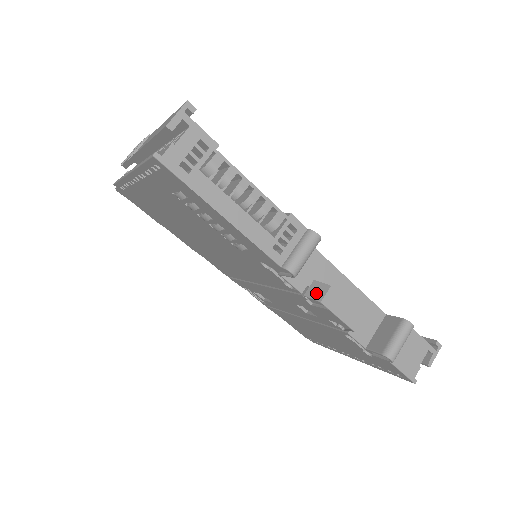
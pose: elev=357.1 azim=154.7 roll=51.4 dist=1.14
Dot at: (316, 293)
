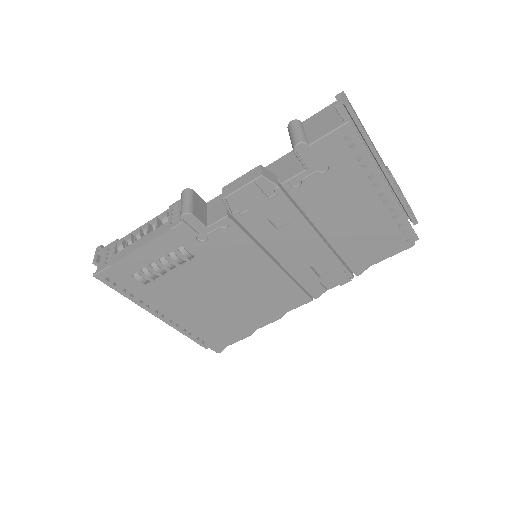
Dot at: (225, 203)
